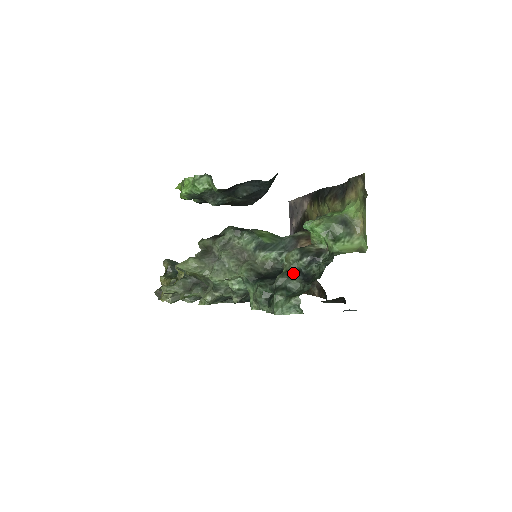
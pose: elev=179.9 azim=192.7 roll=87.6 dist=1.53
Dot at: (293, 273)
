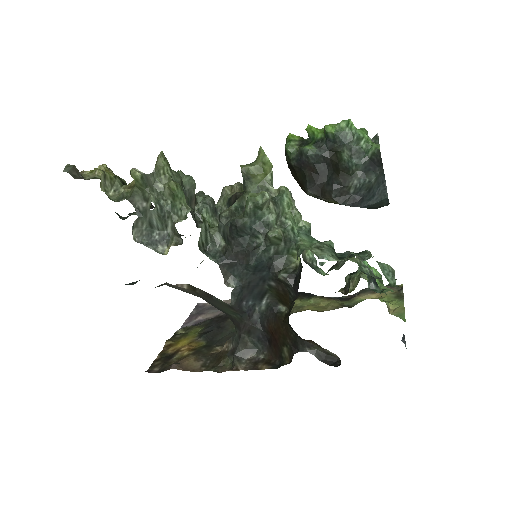
Dot at: occluded
